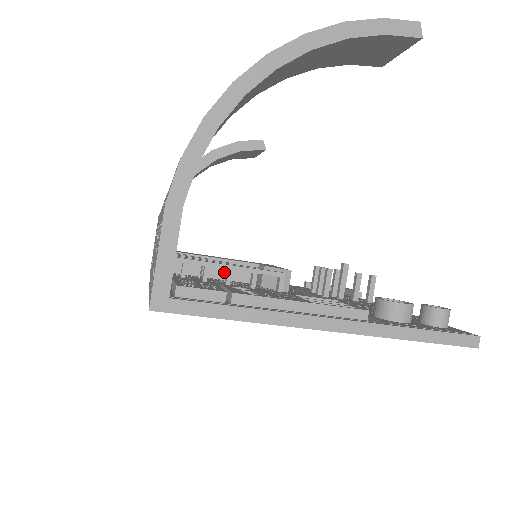
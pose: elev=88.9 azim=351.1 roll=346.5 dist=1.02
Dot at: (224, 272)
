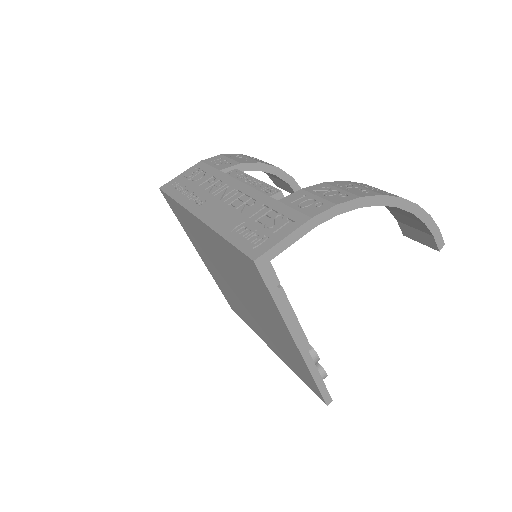
Dot at: occluded
